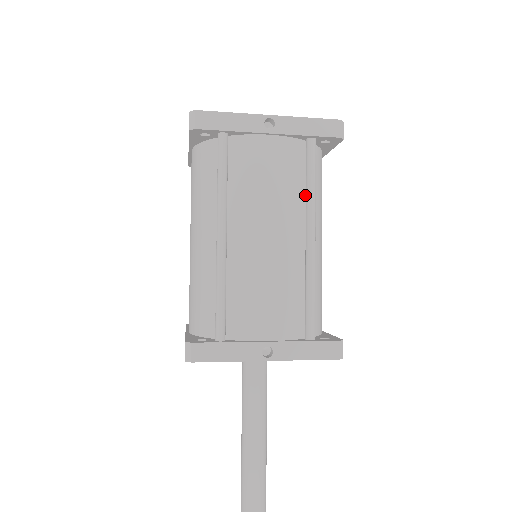
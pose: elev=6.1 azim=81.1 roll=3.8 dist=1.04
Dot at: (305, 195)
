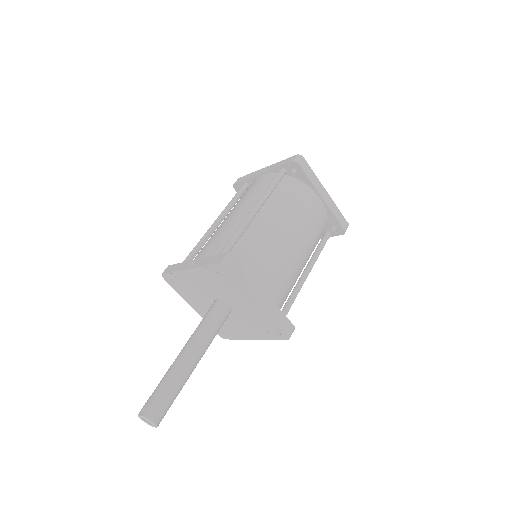
Dot at: occluded
